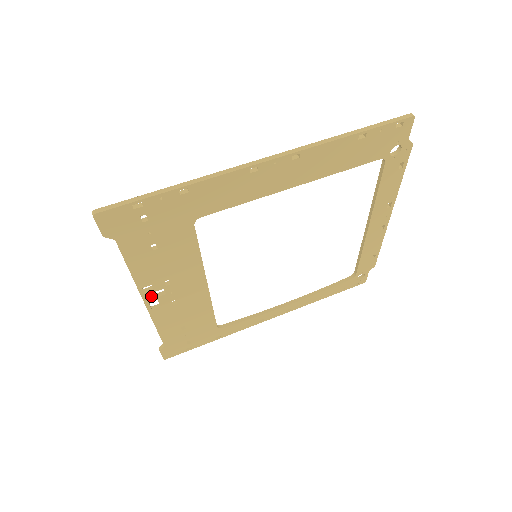
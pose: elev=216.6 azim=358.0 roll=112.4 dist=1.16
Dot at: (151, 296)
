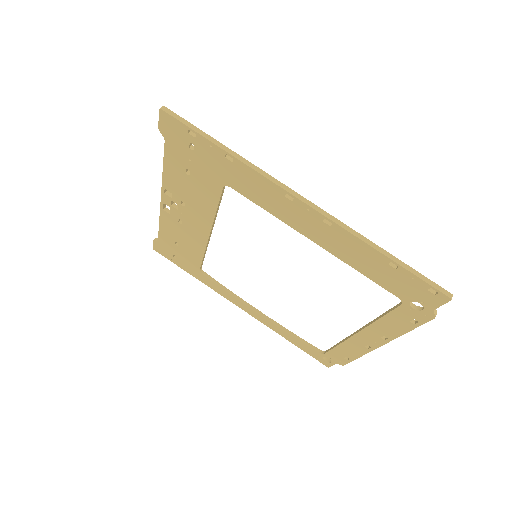
Dot at: (168, 200)
